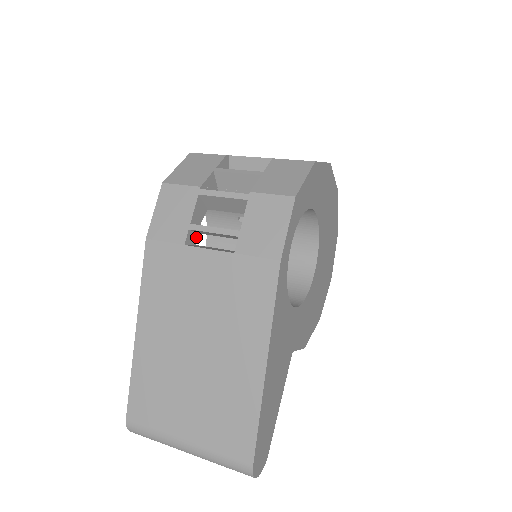
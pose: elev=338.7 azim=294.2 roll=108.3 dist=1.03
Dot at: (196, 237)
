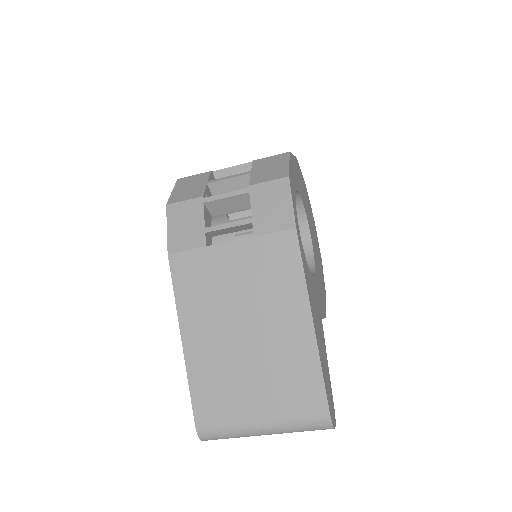
Dot at: (211, 240)
